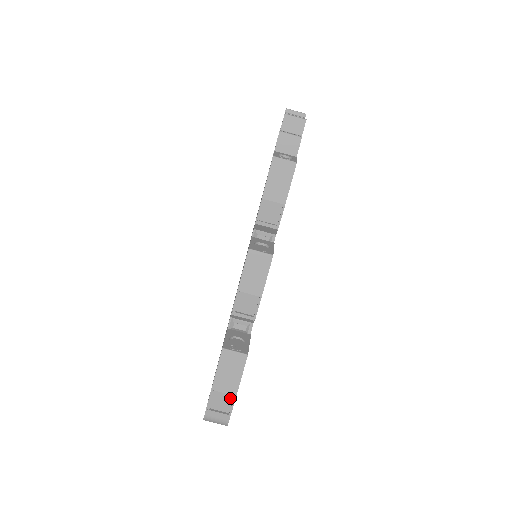
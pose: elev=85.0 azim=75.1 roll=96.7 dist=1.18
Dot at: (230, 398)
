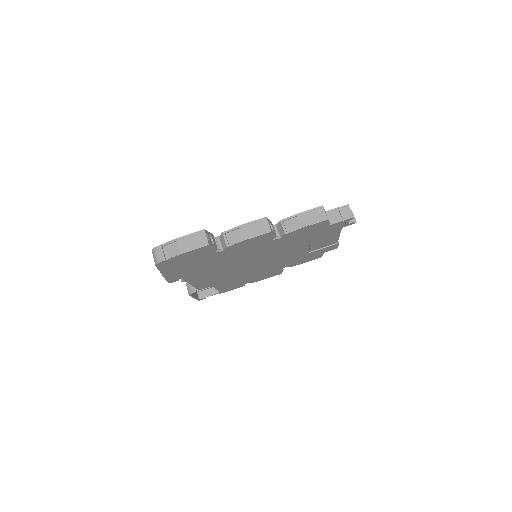
Dot at: (176, 253)
